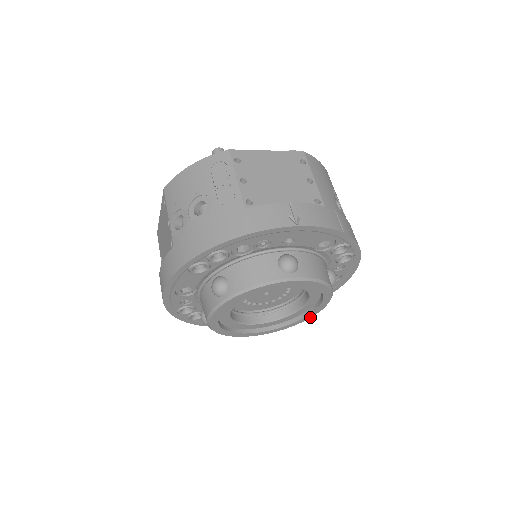
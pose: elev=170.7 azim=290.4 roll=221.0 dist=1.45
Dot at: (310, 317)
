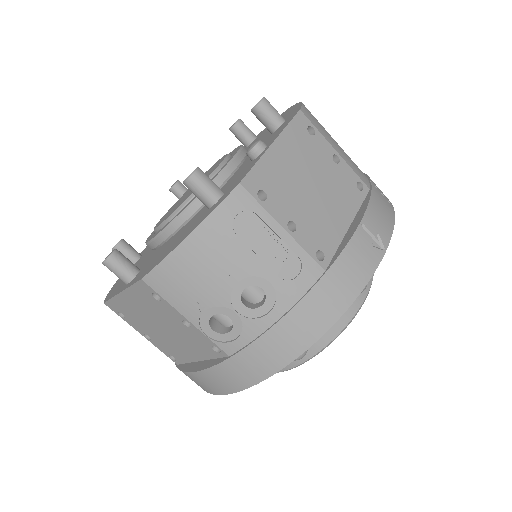
Dot at: occluded
